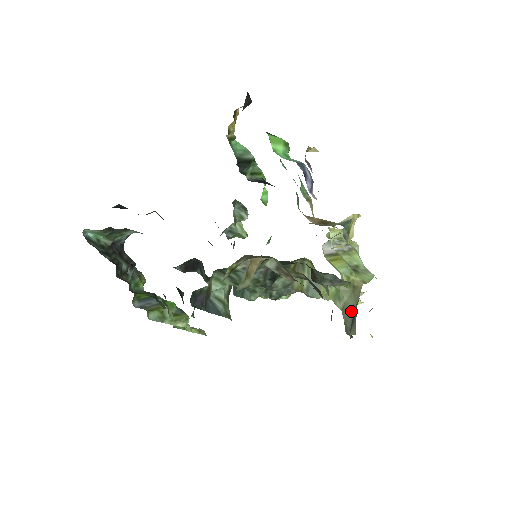
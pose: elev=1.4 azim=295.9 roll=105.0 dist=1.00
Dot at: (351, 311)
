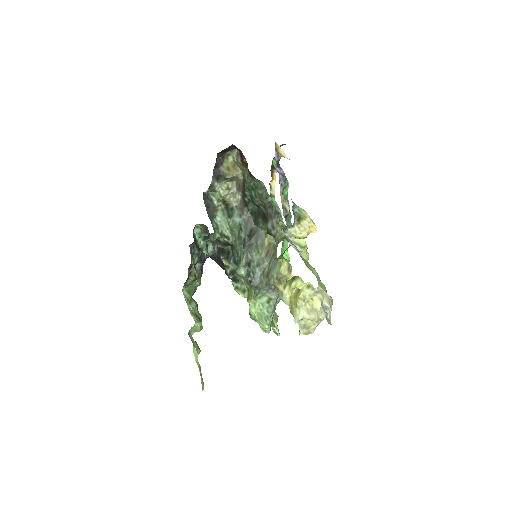
Dot at: occluded
